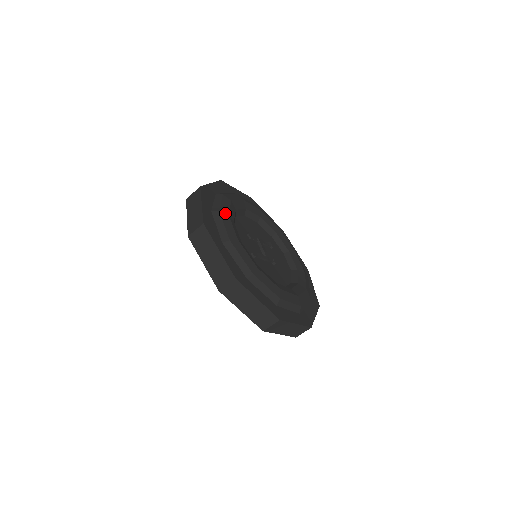
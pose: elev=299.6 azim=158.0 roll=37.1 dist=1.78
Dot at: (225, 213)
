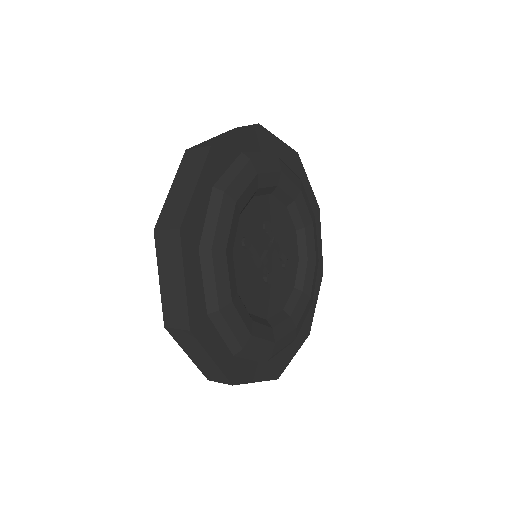
Dot at: (255, 168)
